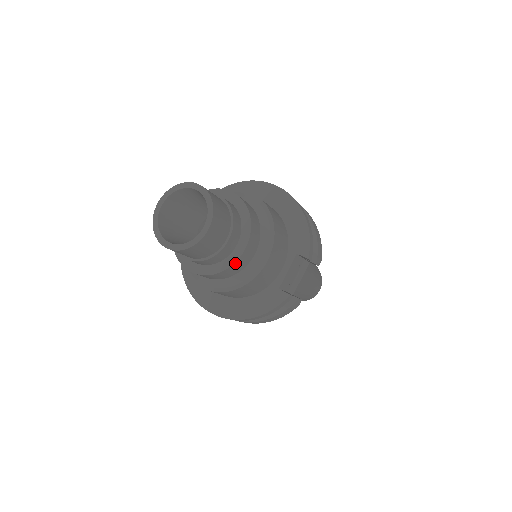
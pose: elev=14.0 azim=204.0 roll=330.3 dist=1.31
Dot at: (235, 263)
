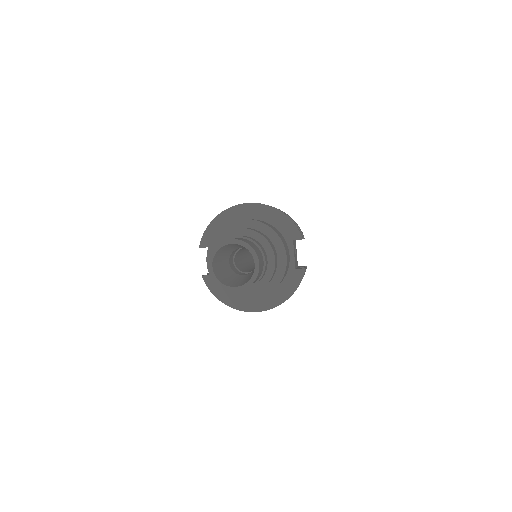
Dot at: (273, 272)
